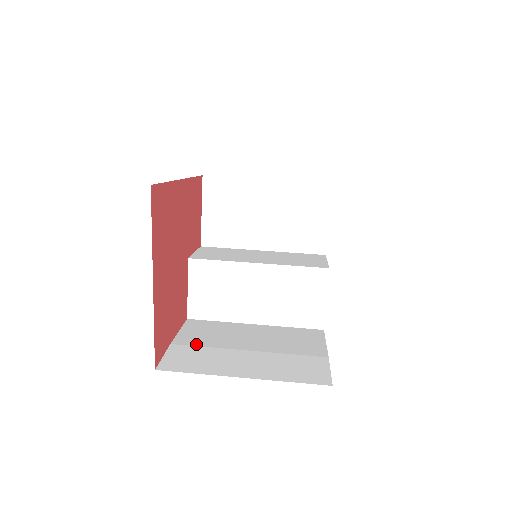
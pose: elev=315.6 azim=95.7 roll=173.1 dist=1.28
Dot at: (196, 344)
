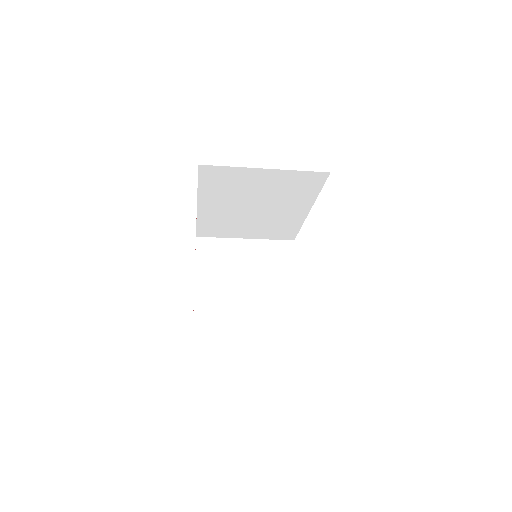
Dot at: occluded
